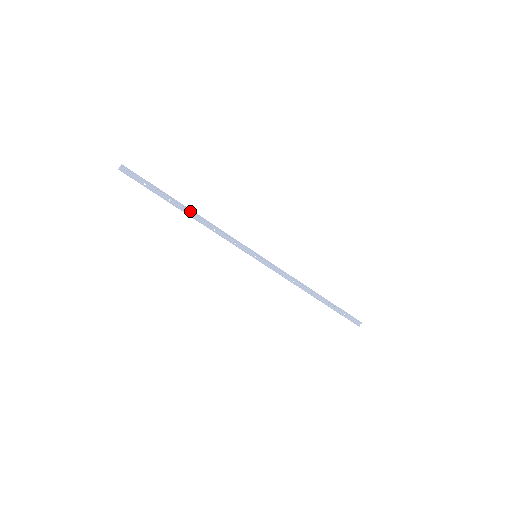
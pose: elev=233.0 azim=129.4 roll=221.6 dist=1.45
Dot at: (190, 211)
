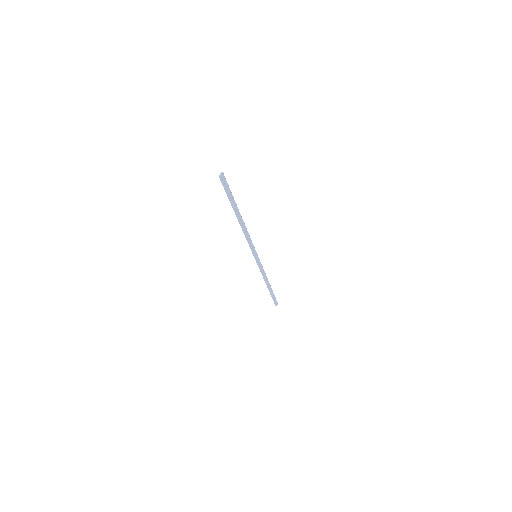
Dot at: (241, 218)
